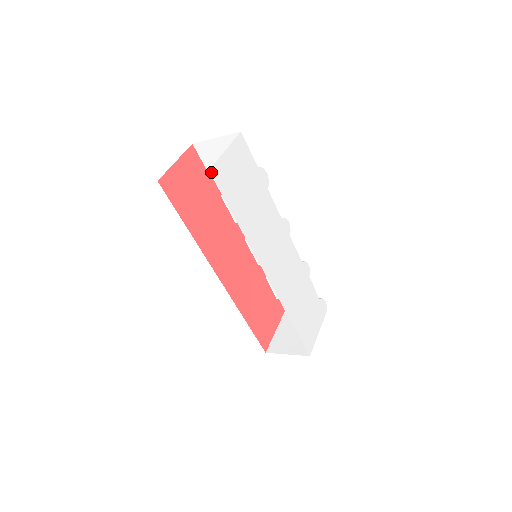
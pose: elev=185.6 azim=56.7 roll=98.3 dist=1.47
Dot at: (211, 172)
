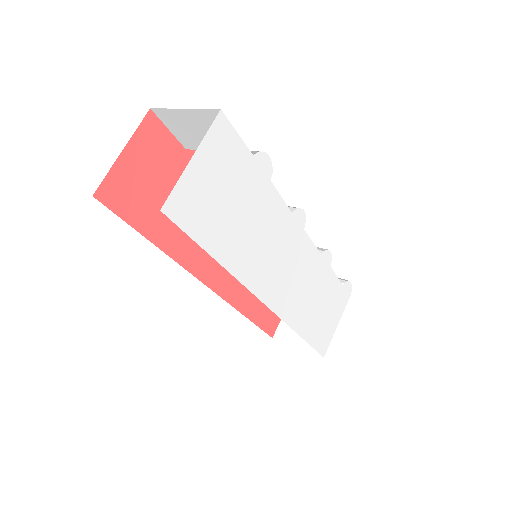
Dot at: (165, 210)
